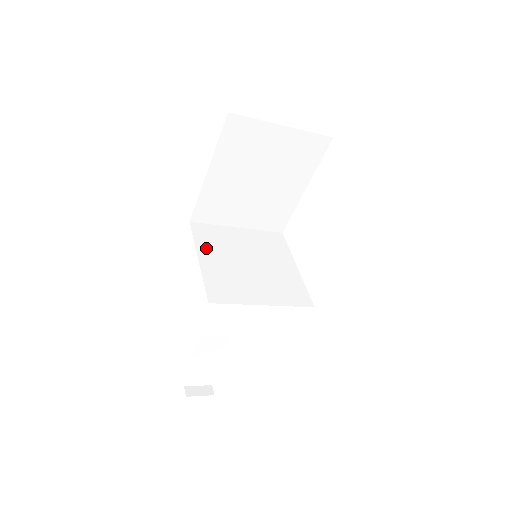
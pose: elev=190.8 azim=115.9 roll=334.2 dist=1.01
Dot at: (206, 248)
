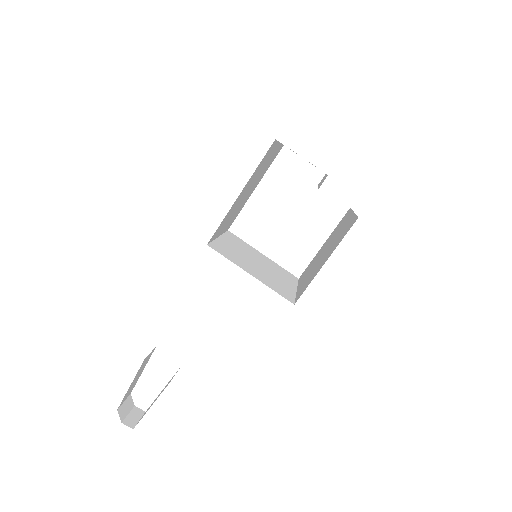
Dot at: (239, 263)
